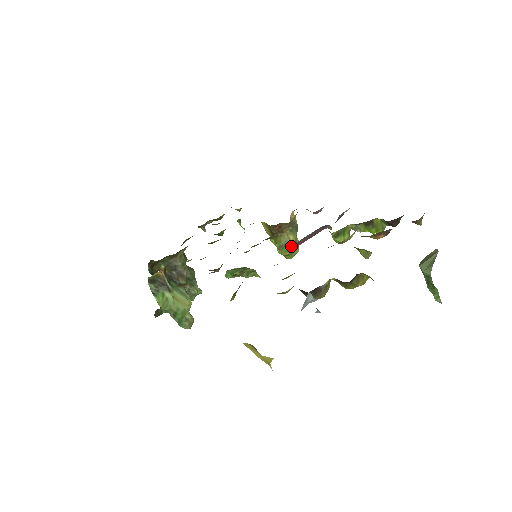
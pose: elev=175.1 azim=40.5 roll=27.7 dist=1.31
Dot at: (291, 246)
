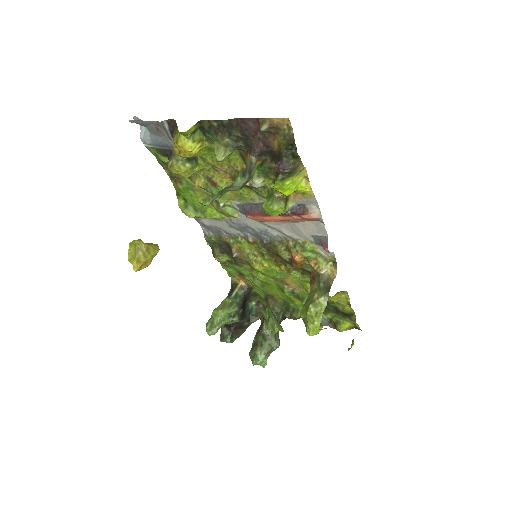
Dot at: (246, 210)
